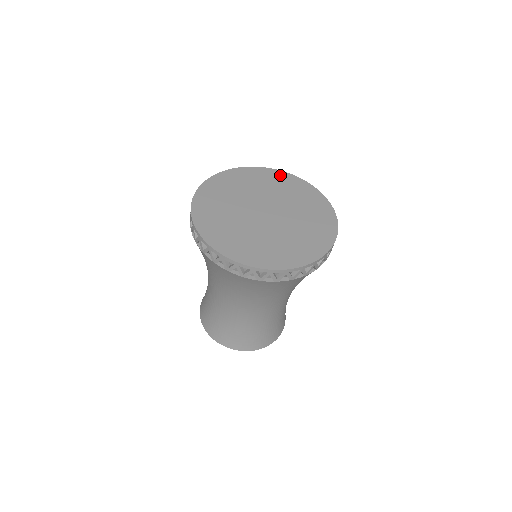
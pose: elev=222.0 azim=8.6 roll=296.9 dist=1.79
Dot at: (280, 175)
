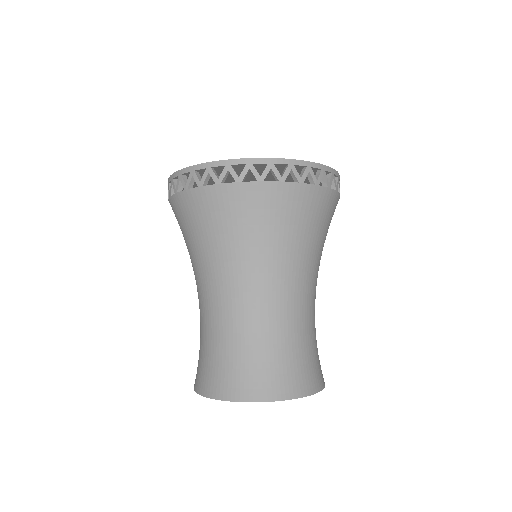
Dot at: occluded
